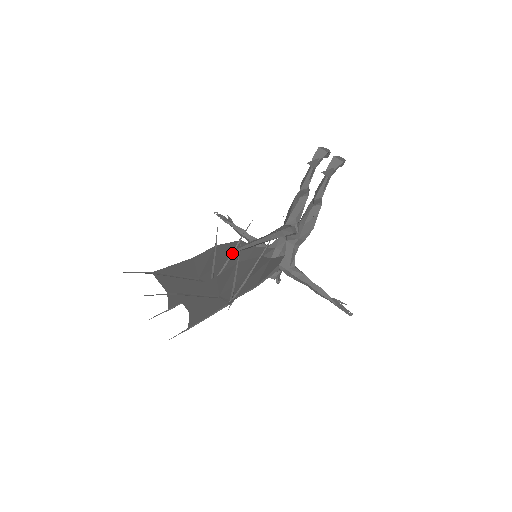
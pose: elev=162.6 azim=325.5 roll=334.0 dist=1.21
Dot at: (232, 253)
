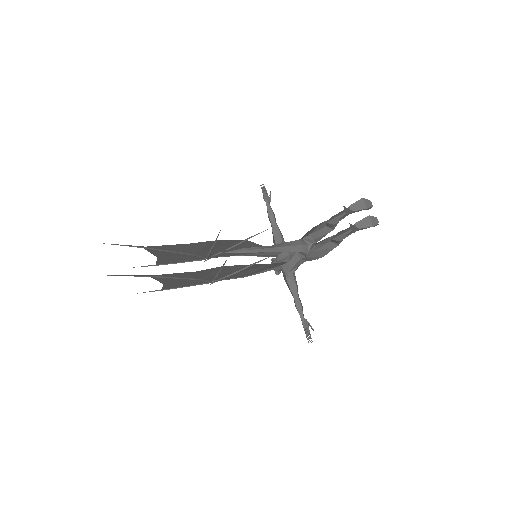
Dot at: (235, 245)
